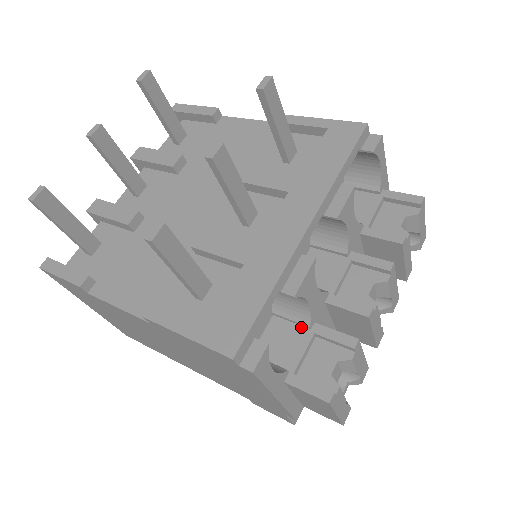
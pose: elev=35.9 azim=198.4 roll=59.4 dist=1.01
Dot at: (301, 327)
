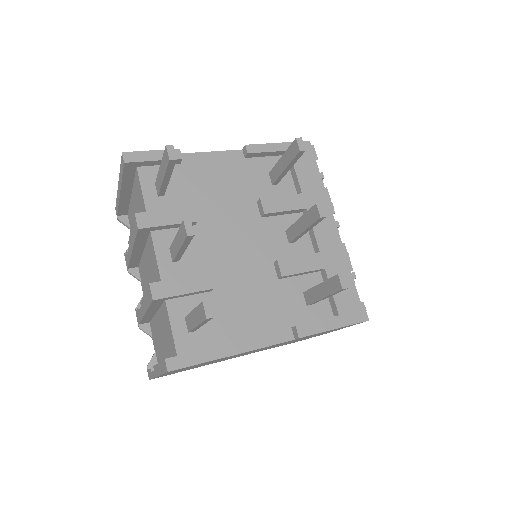
Dot at: occluded
